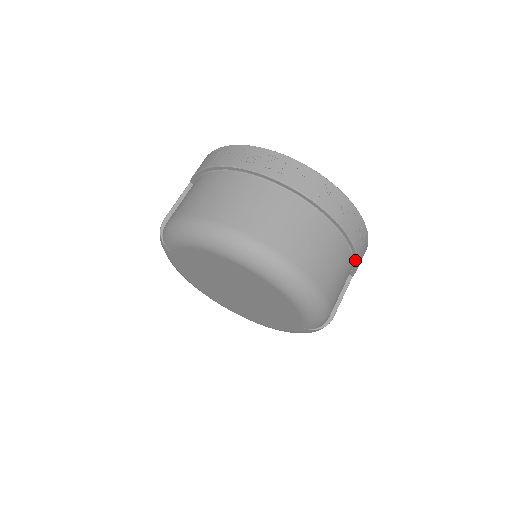
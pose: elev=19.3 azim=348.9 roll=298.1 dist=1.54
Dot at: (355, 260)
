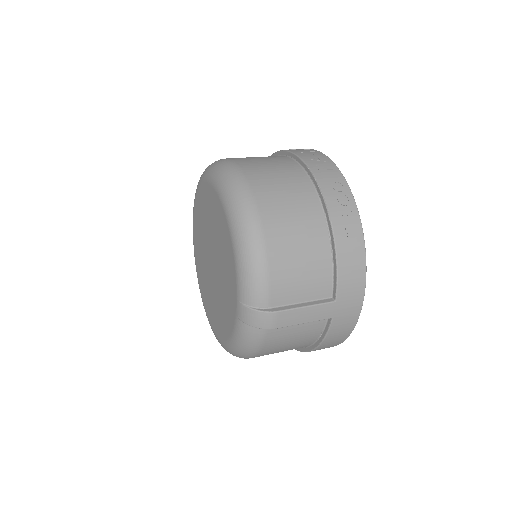
Dot at: (334, 256)
